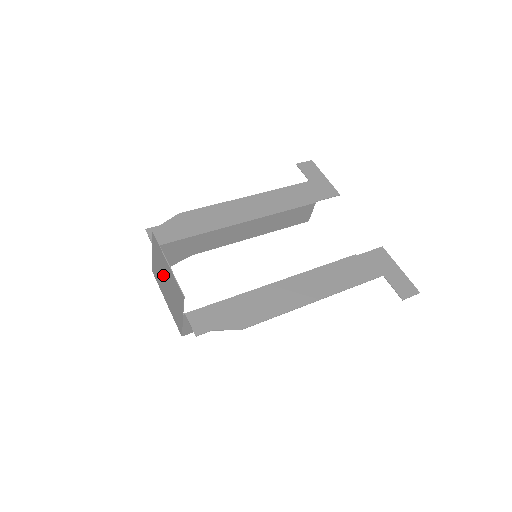
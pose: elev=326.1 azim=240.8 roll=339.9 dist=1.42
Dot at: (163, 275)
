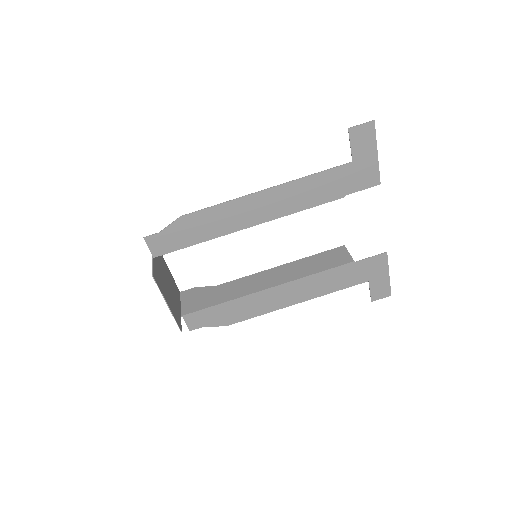
Dot at: (163, 279)
